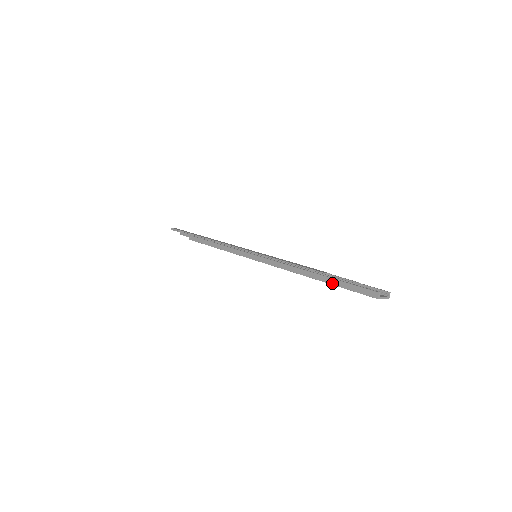
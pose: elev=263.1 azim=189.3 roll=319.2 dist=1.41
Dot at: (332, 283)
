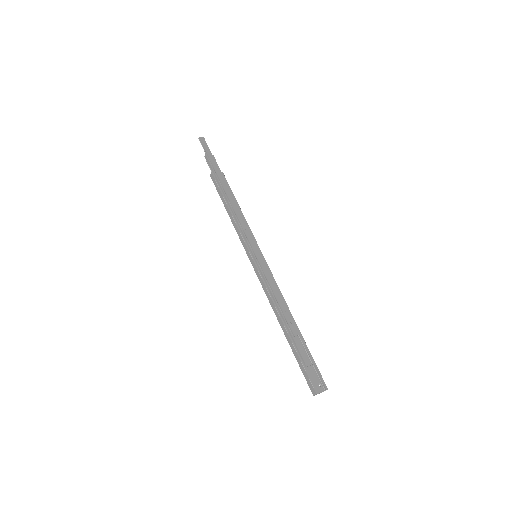
Dot at: (293, 351)
